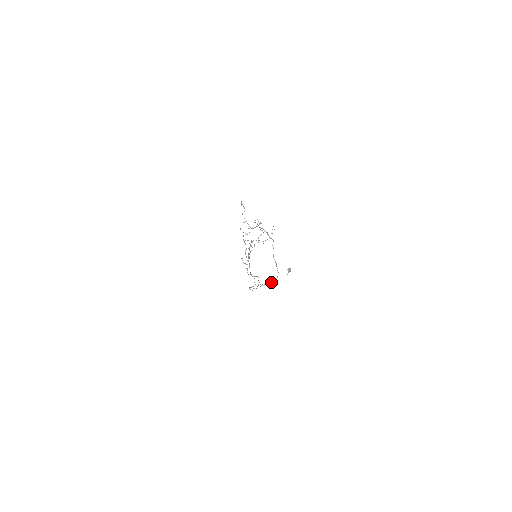
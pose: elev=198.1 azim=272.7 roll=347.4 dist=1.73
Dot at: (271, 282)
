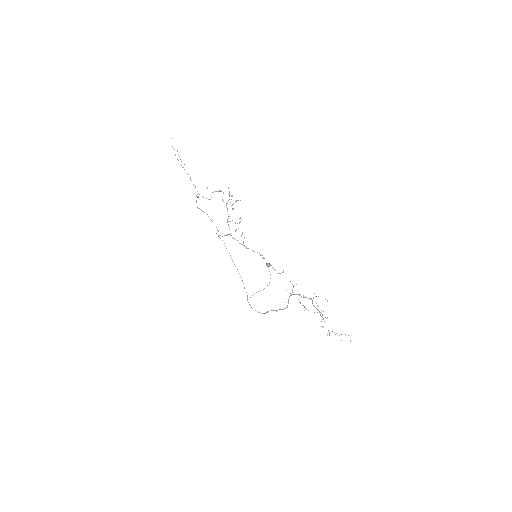
Dot at: occluded
